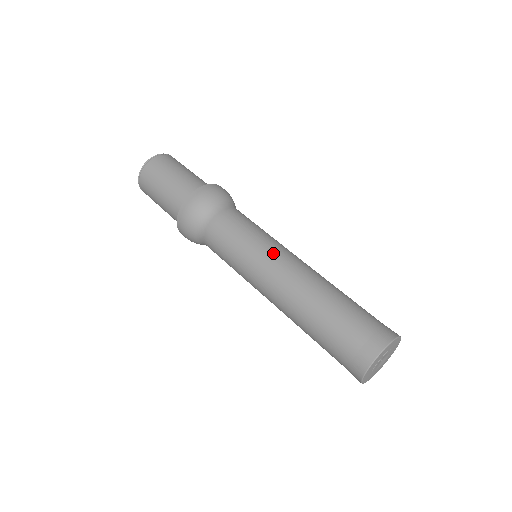
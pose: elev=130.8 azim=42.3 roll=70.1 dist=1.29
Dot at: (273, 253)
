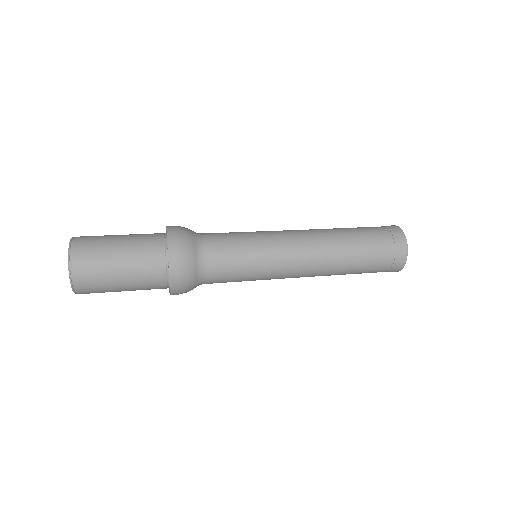
Dot at: (281, 233)
